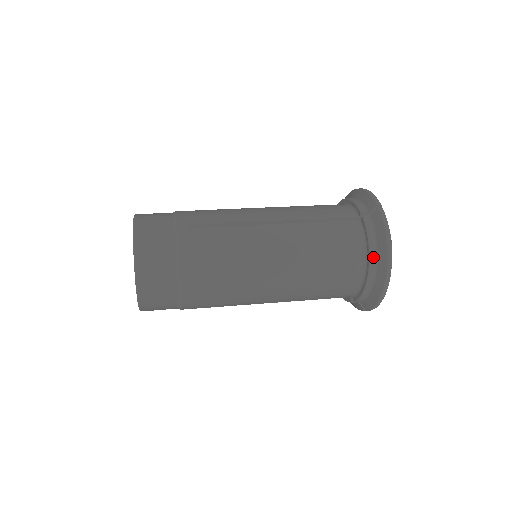
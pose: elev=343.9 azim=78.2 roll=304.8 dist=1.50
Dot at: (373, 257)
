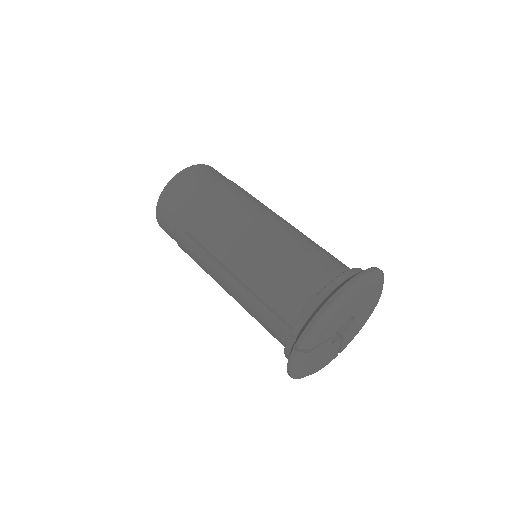
Dot at: occluded
